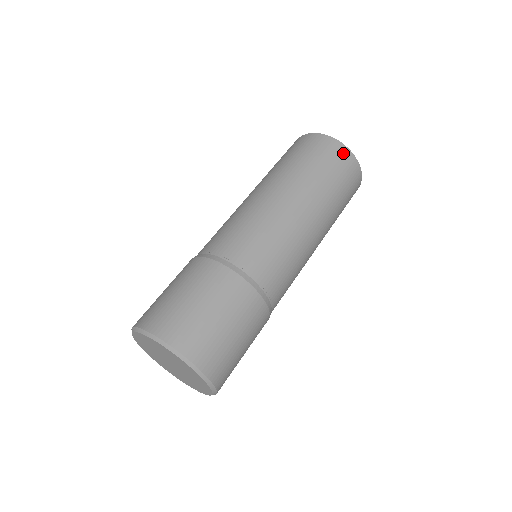
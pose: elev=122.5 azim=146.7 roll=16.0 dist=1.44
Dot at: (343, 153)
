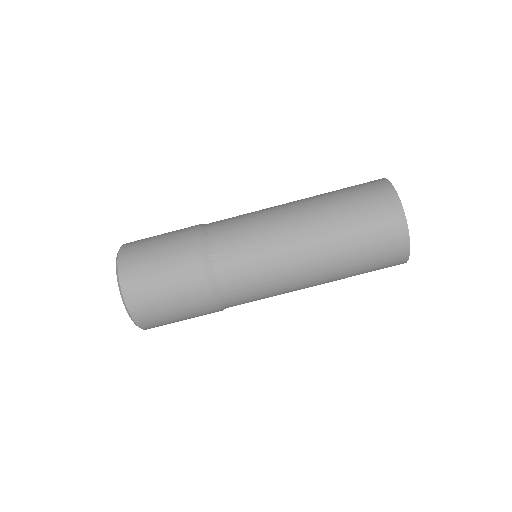
Dot at: occluded
